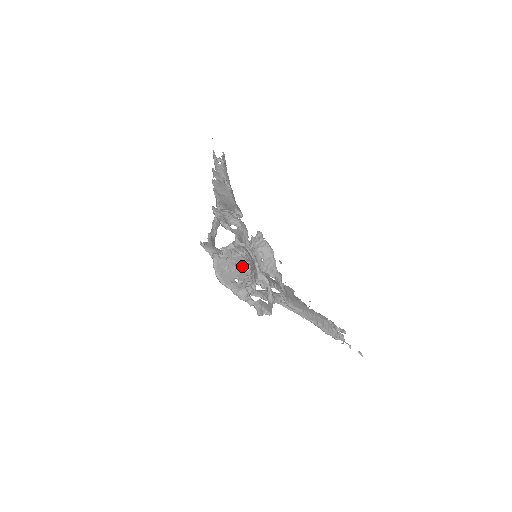
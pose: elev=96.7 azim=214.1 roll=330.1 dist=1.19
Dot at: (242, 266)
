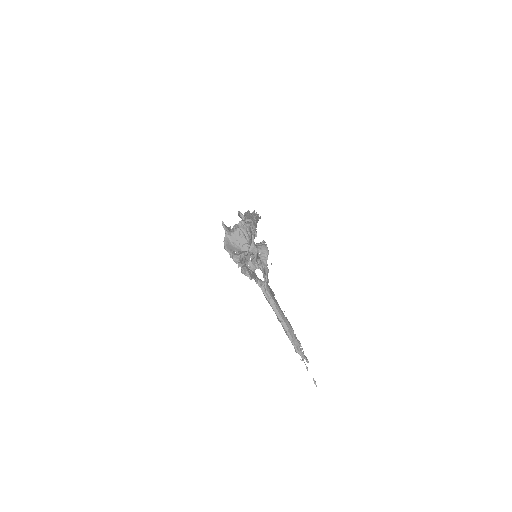
Dot at: (243, 248)
